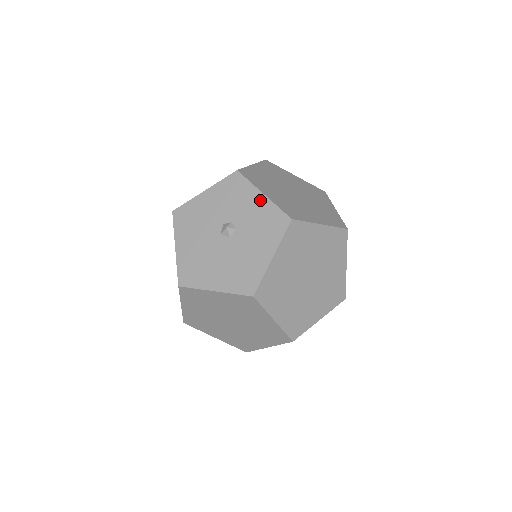
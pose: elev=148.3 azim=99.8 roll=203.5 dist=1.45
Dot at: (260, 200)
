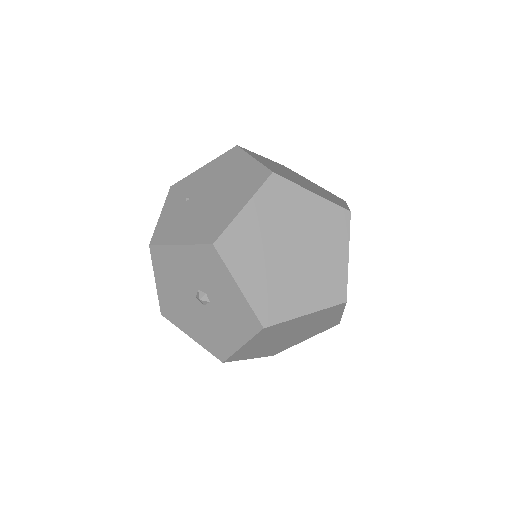
Dot at: (235, 291)
